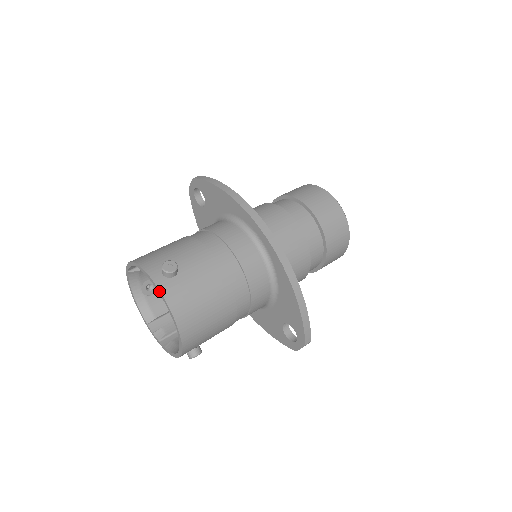
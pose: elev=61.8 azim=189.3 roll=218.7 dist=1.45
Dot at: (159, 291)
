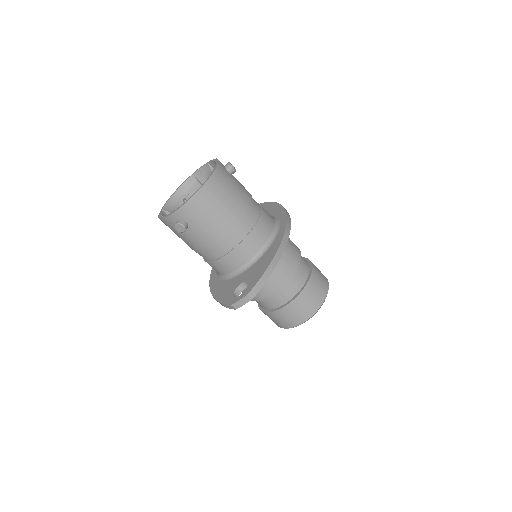
Dot at: (217, 163)
